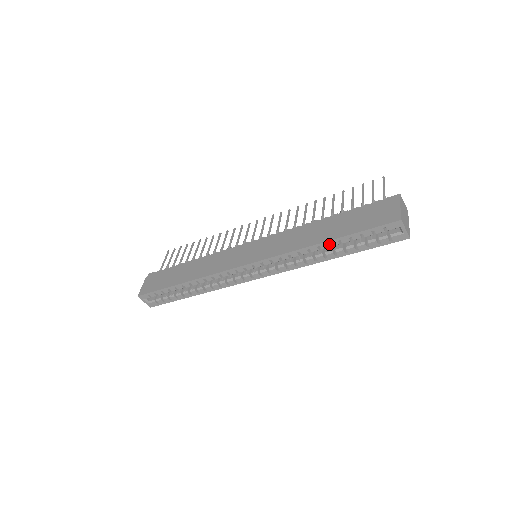
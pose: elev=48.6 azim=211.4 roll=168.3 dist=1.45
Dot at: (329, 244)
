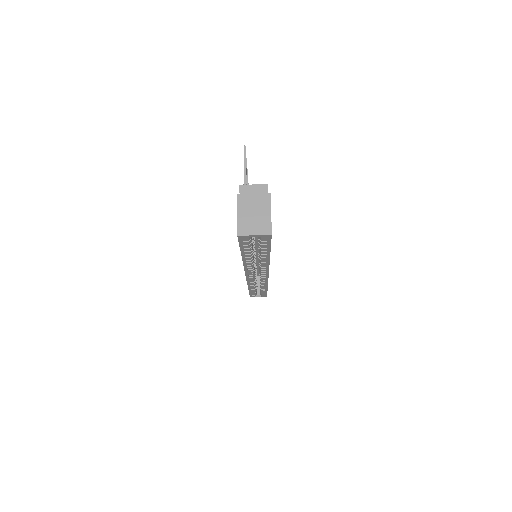
Dot at: occluded
